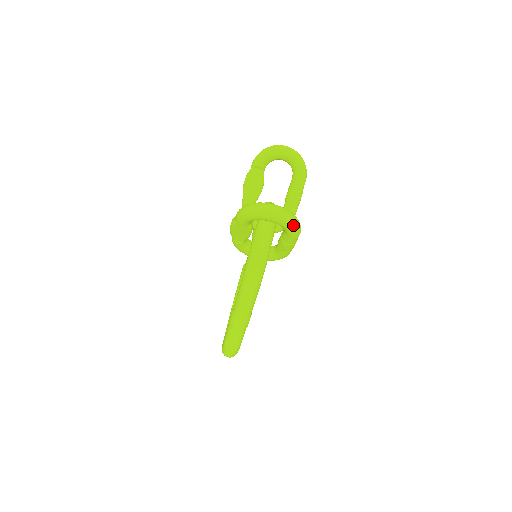
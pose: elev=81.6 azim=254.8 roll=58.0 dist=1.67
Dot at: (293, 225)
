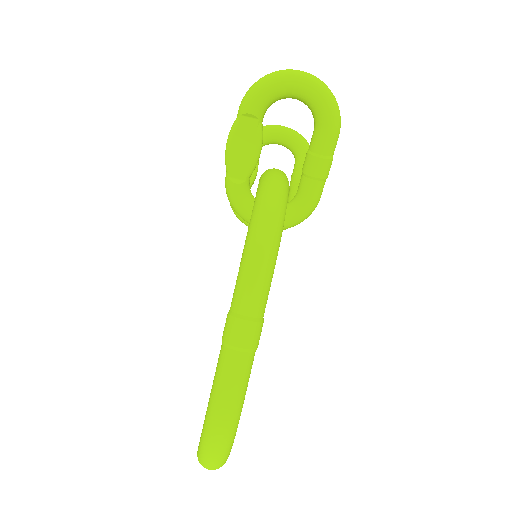
Dot at: (332, 99)
